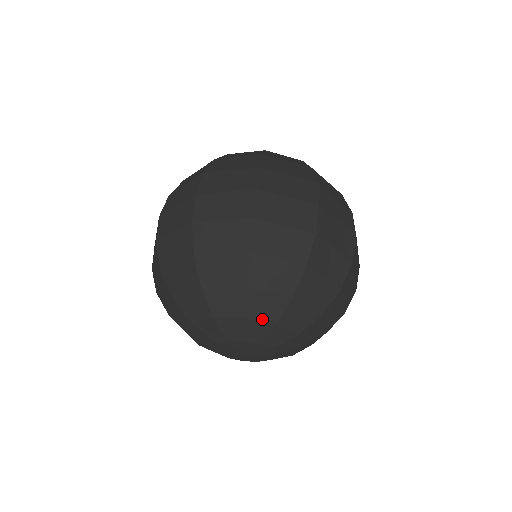
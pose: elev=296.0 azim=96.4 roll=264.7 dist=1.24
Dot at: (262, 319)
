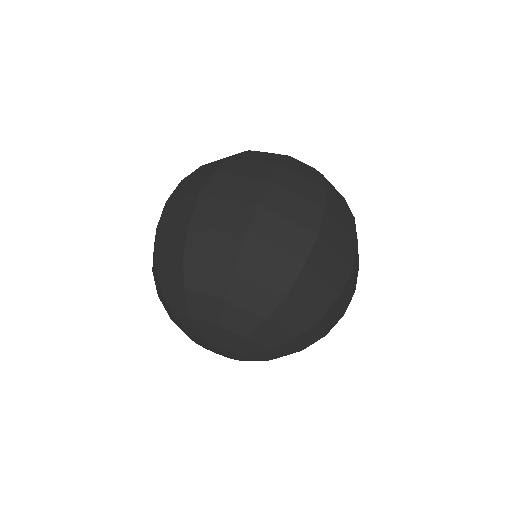
Dot at: (235, 331)
